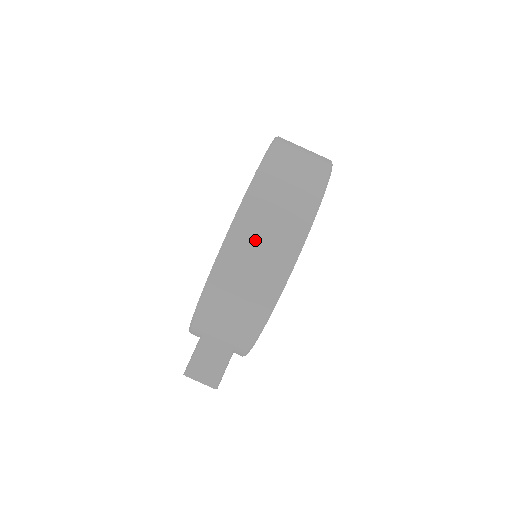
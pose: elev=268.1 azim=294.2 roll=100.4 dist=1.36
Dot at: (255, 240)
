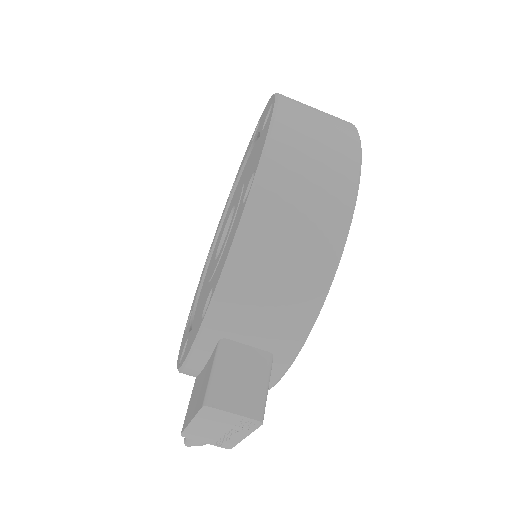
Dot at: (303, 153)
